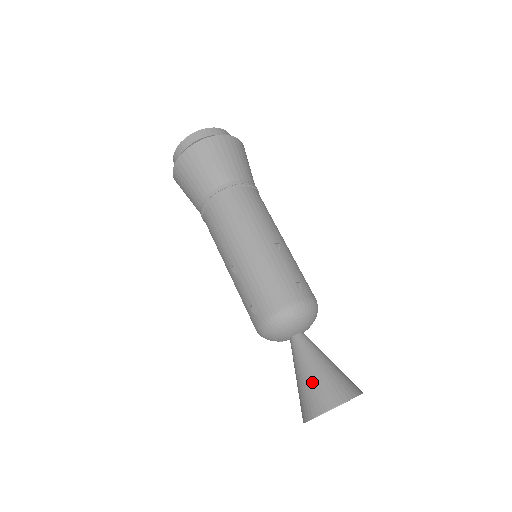
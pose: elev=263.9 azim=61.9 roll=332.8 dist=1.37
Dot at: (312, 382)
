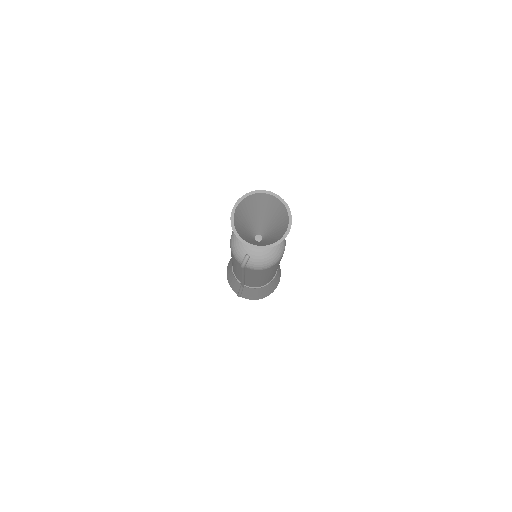
Dot at: (251, 209)
